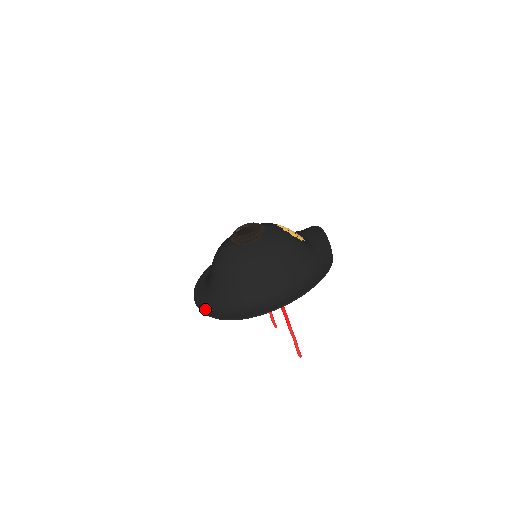
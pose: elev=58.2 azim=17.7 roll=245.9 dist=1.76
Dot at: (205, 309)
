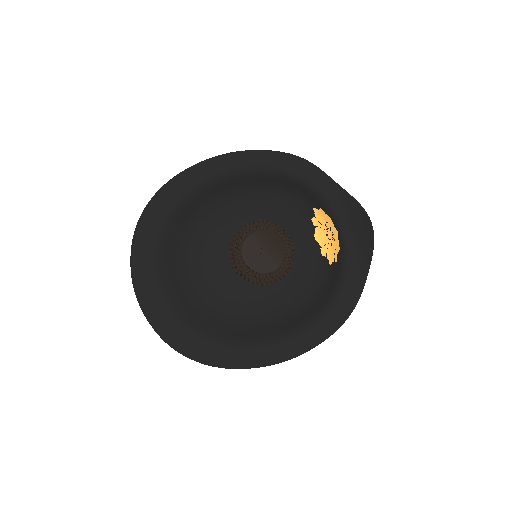
Dot at: (149, 312)
